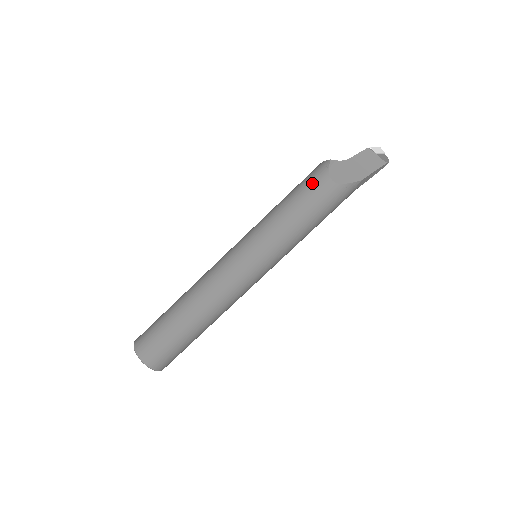
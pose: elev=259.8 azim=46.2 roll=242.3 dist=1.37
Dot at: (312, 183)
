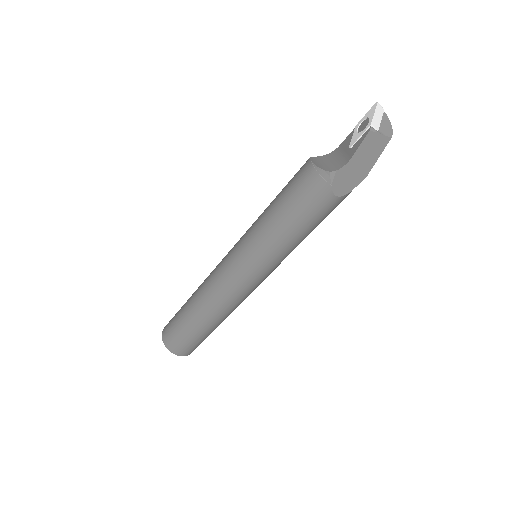
Dot at: (313, 203)
